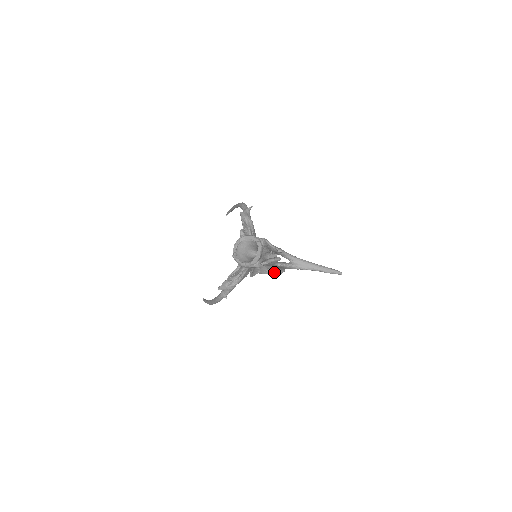
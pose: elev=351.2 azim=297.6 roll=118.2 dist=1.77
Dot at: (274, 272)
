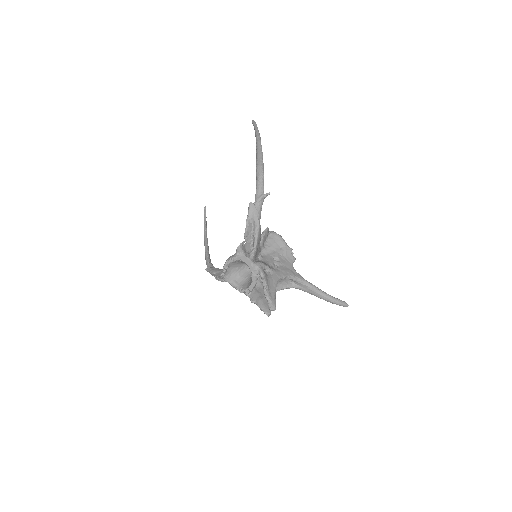
Dot at: occluded
